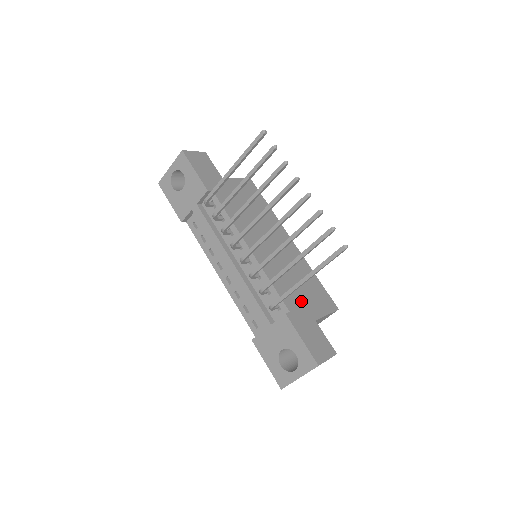
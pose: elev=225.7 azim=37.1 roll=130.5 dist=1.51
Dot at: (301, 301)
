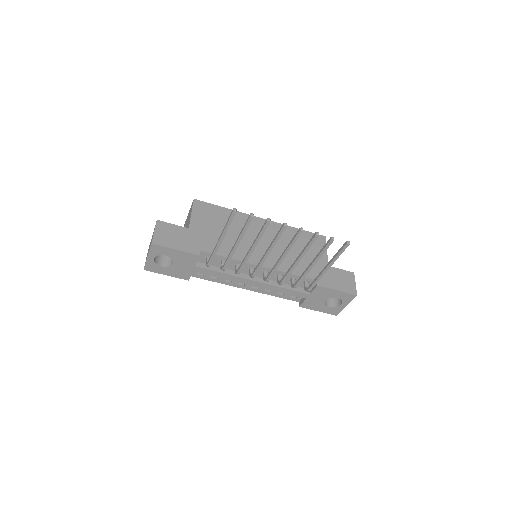
Dot at: occluded
